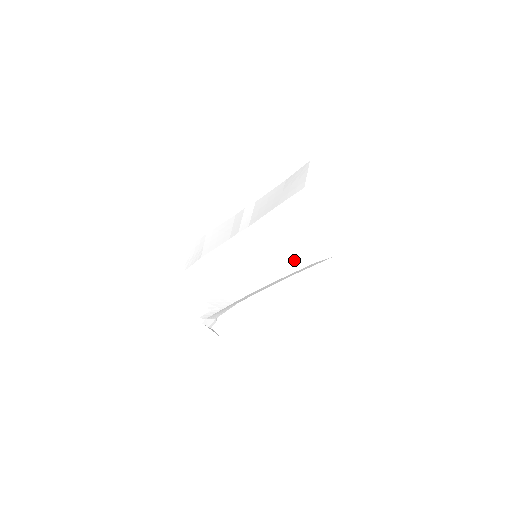
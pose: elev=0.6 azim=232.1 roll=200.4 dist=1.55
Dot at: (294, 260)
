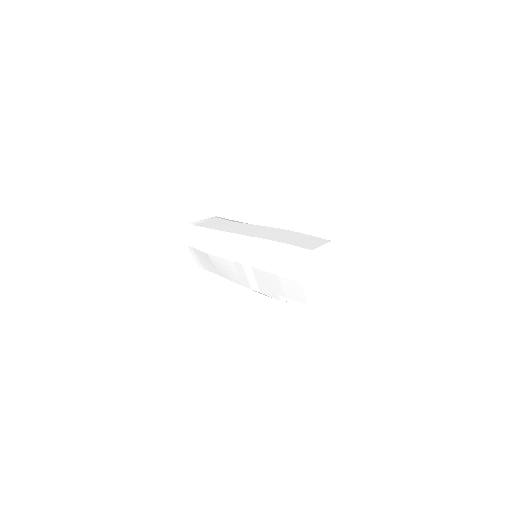
Dot at: occluded
